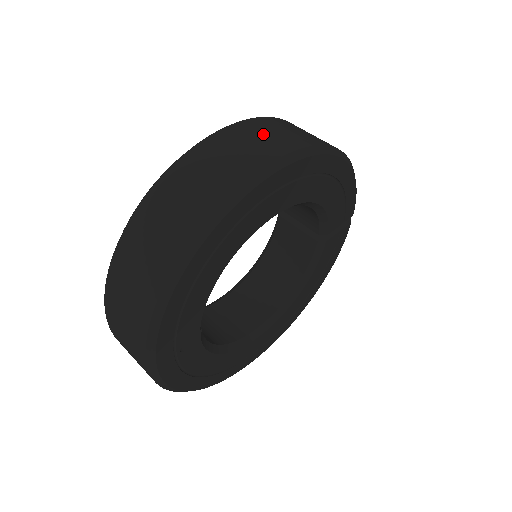
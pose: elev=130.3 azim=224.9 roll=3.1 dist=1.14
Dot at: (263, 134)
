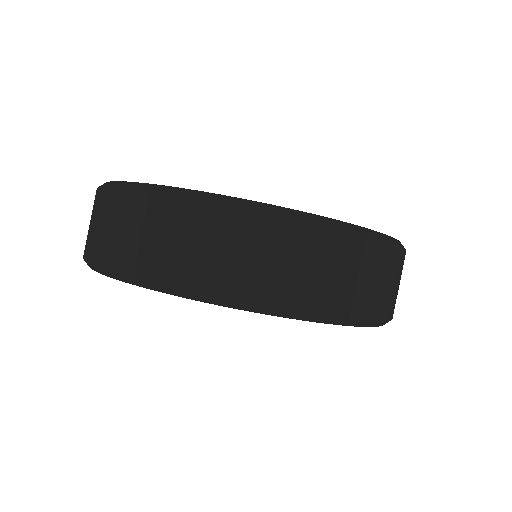
Dot at: (390, 280)
